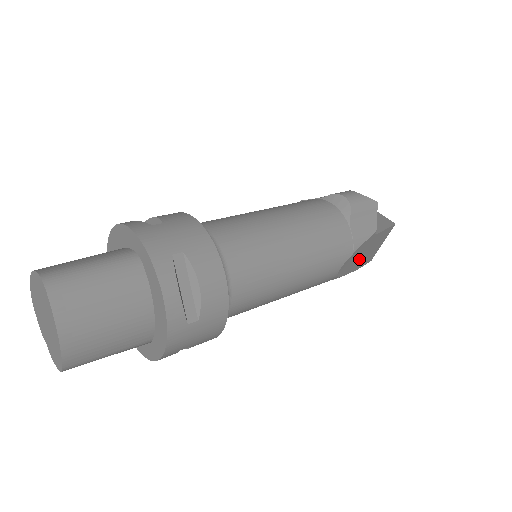
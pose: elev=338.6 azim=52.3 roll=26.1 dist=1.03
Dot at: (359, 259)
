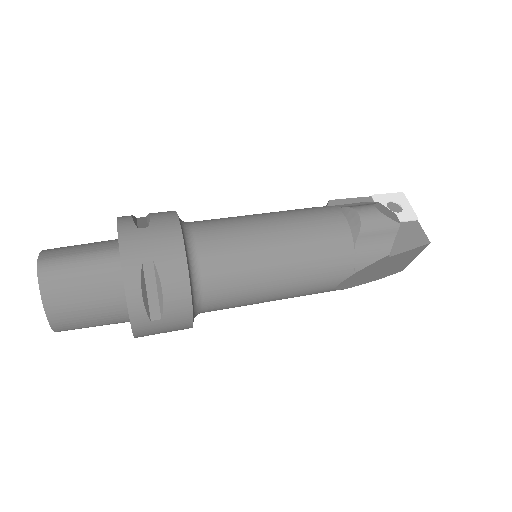
Dot at: (373, 274)
